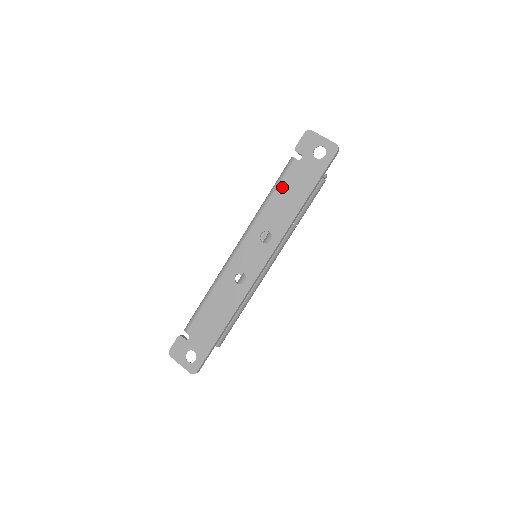
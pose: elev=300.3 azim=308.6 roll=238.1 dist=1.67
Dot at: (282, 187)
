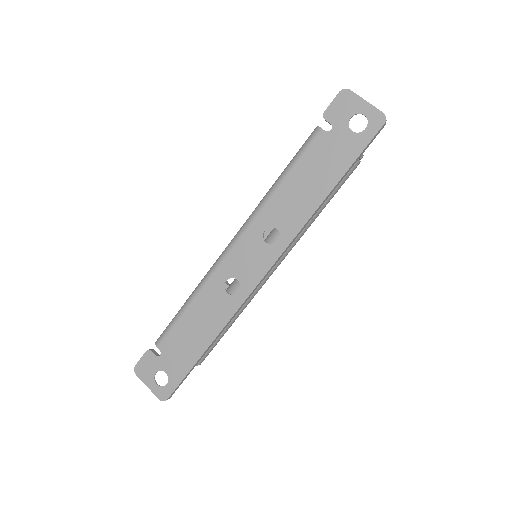
Dot at: (300, 168)
